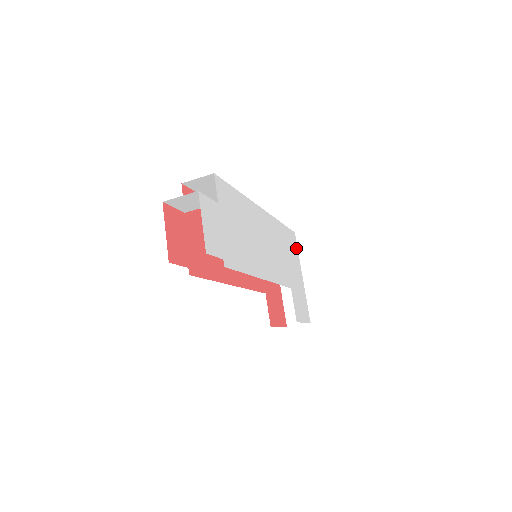
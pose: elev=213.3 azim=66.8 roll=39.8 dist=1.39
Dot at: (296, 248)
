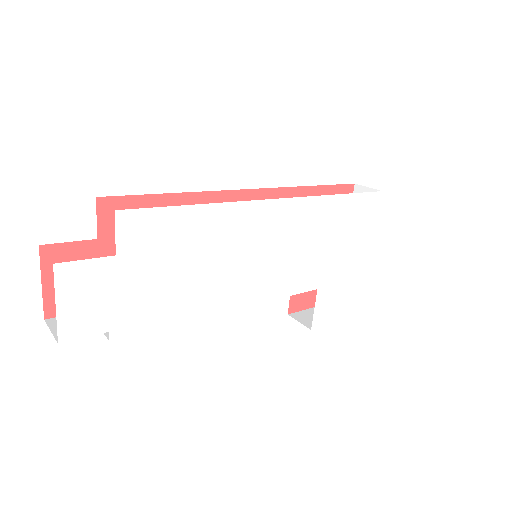
Dot at: (373, 217)
